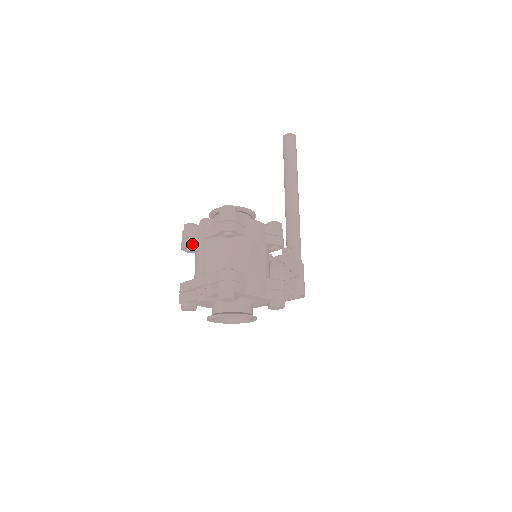
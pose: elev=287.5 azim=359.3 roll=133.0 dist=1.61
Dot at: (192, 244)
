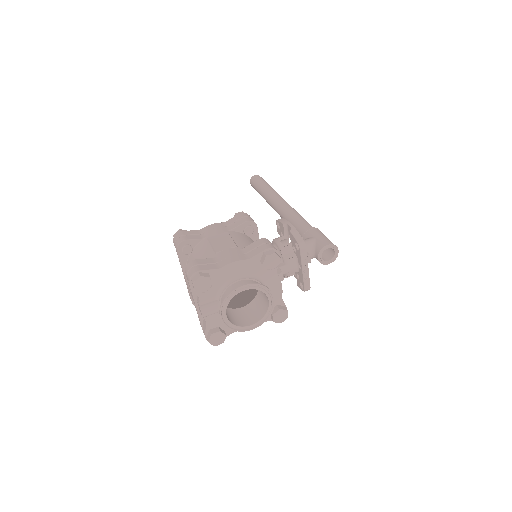
Dot at: occluded
